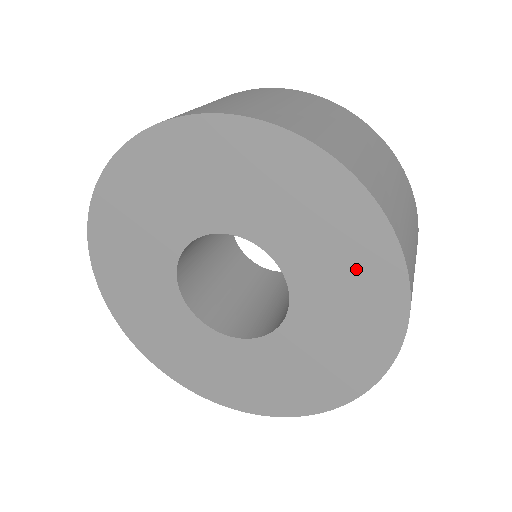
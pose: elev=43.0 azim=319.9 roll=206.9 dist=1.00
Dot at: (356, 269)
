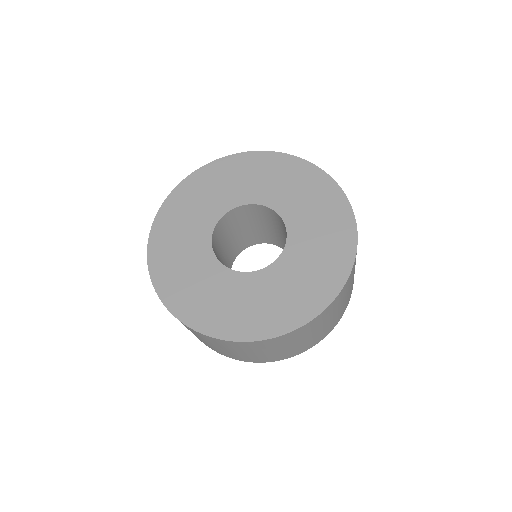
Dot at: (330, 241)
